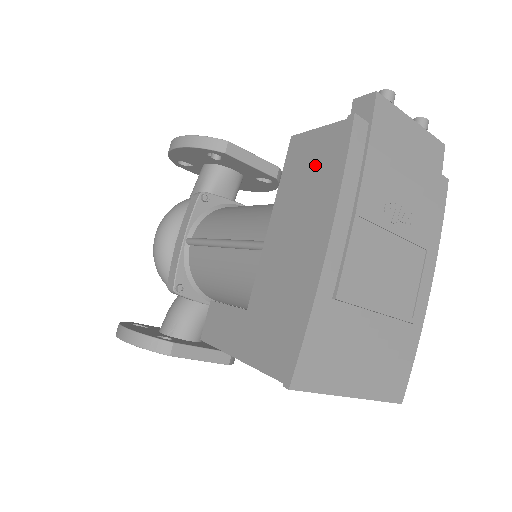
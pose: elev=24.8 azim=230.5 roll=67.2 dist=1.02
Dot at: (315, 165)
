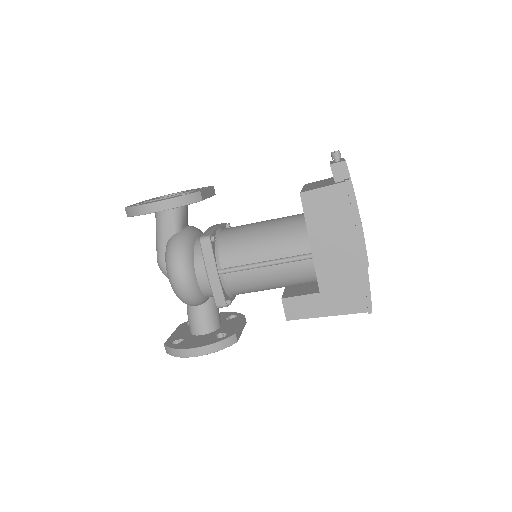
Dot at: (332, 209)
